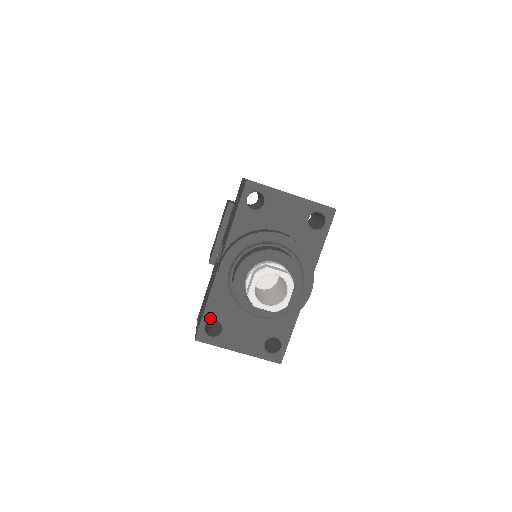
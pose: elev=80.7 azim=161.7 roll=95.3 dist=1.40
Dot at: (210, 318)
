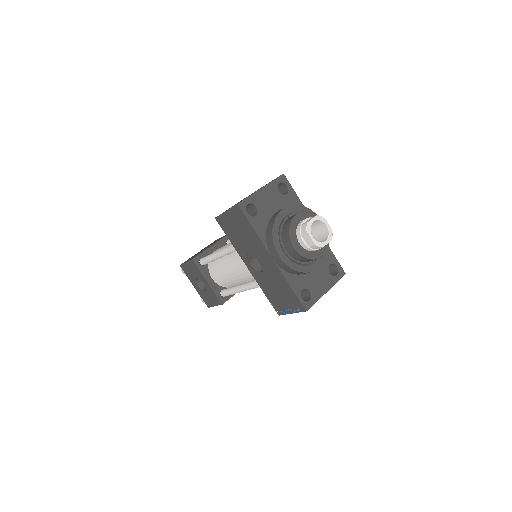
Dot at: (300, 292)
